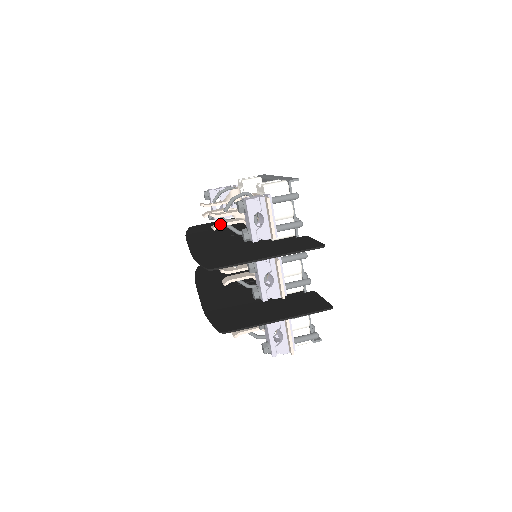
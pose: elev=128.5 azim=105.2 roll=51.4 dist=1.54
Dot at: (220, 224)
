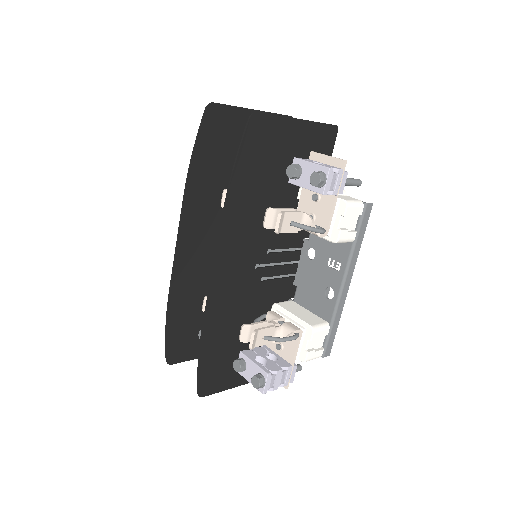
Dot at: occluded
